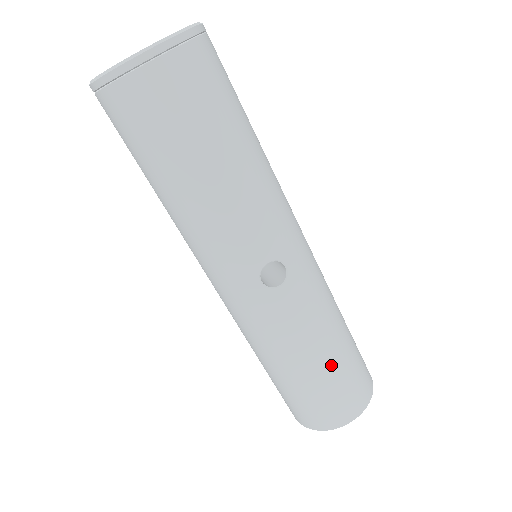
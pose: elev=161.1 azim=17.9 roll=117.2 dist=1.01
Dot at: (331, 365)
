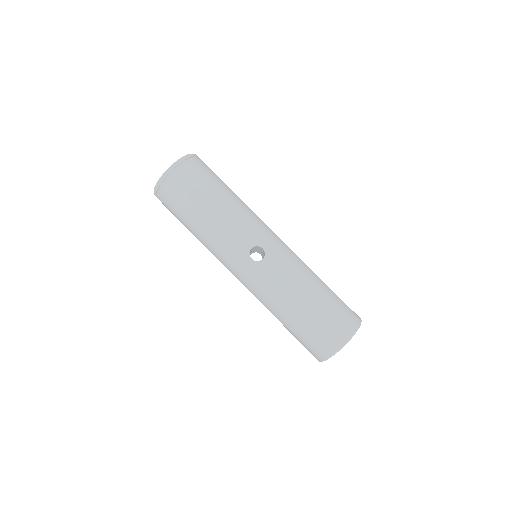
Dot at: (314, 304)
